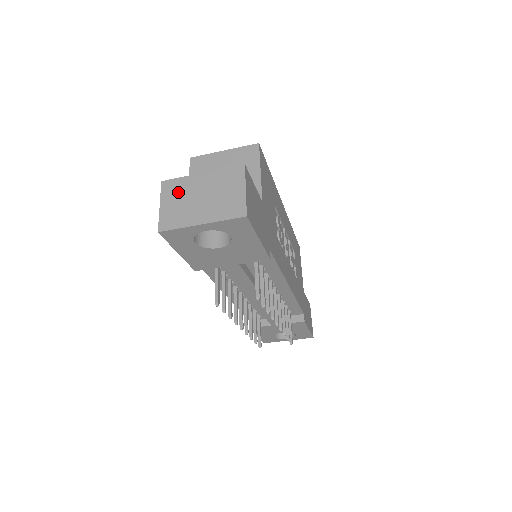
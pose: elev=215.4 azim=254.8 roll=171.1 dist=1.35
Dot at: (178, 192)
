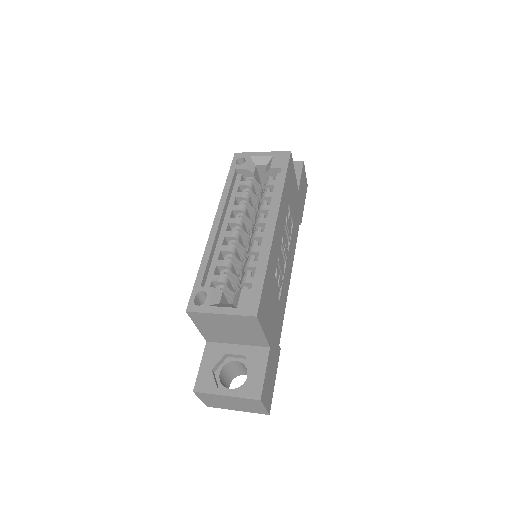
Dot at: (211, 398)
